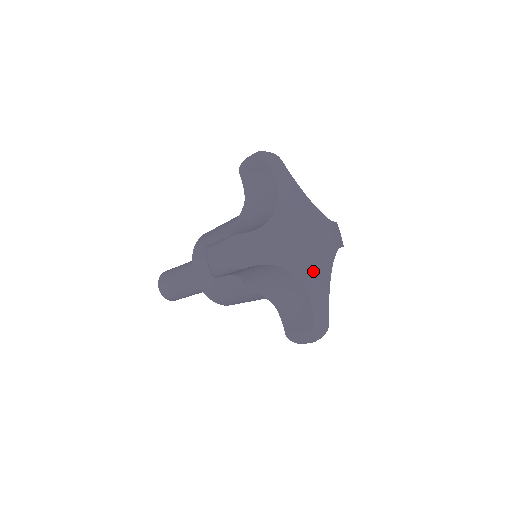
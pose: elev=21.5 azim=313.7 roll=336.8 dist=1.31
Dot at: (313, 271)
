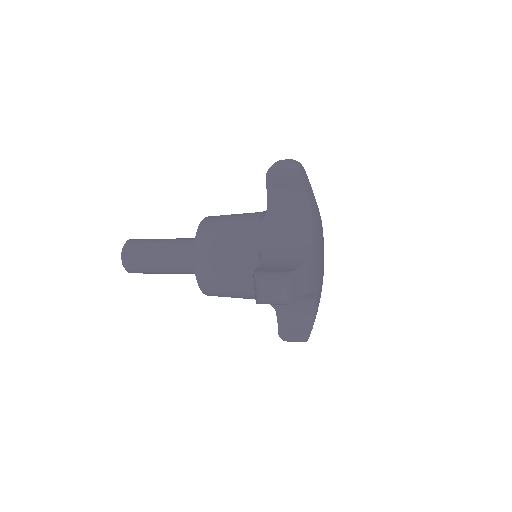
Dot at: (321, 287)
